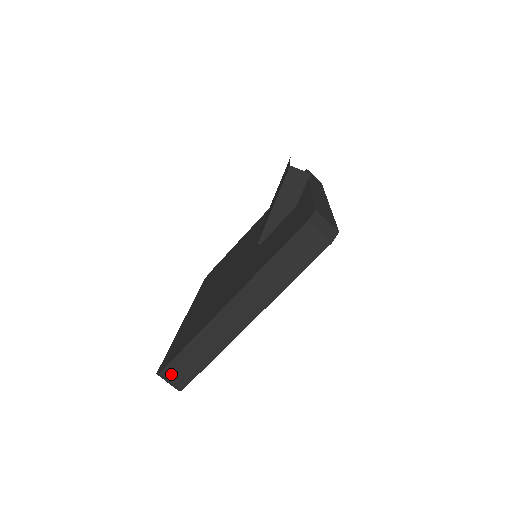
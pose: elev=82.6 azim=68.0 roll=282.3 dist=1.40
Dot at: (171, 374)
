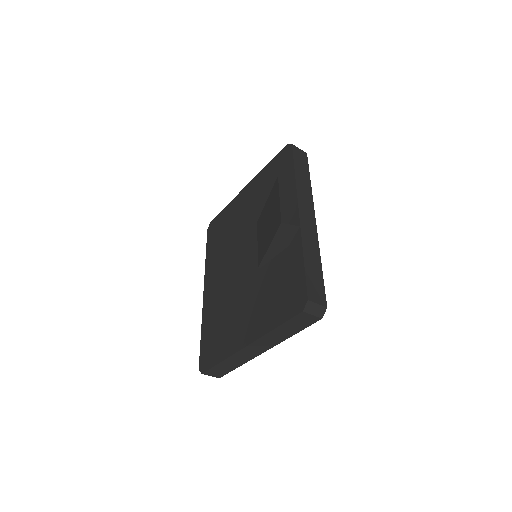
Dot at: (210, 373)
